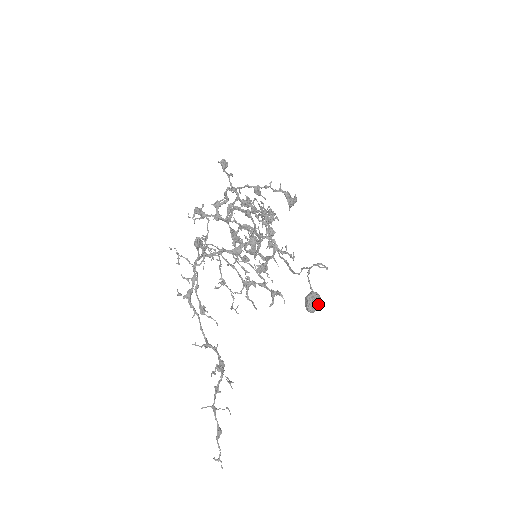
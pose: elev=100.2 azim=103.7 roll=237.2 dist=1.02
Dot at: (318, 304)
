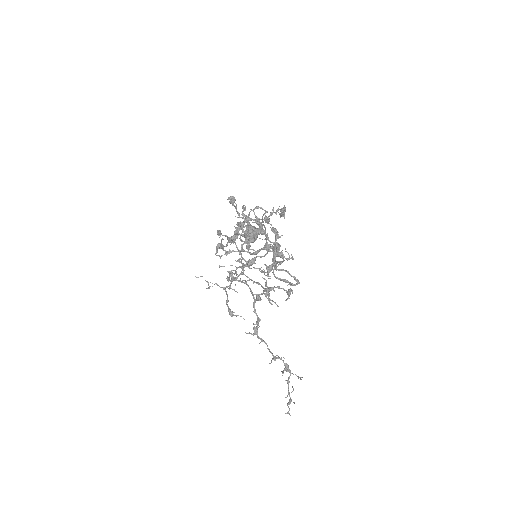
Dot at: occluded
